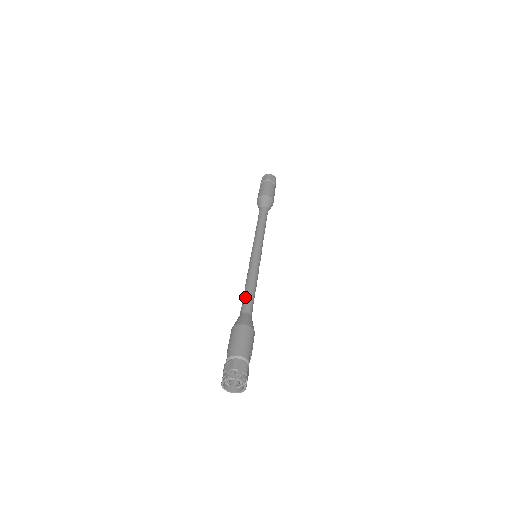
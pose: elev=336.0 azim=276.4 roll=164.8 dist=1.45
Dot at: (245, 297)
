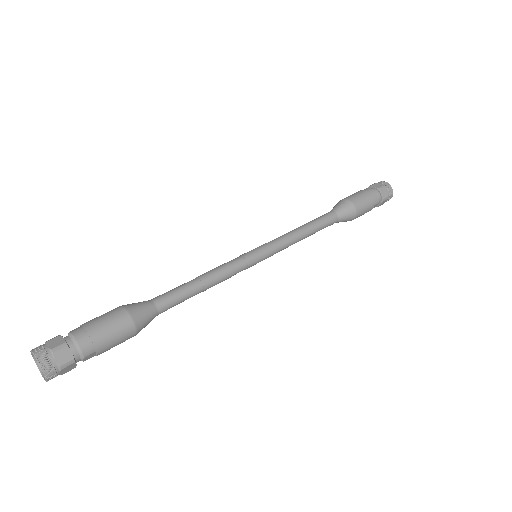
Dot at: (179, 287)
